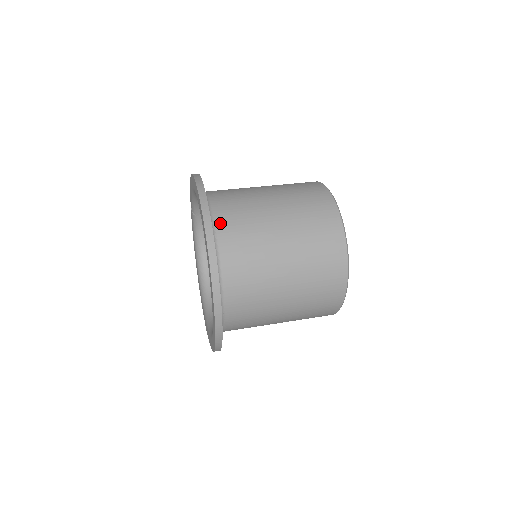
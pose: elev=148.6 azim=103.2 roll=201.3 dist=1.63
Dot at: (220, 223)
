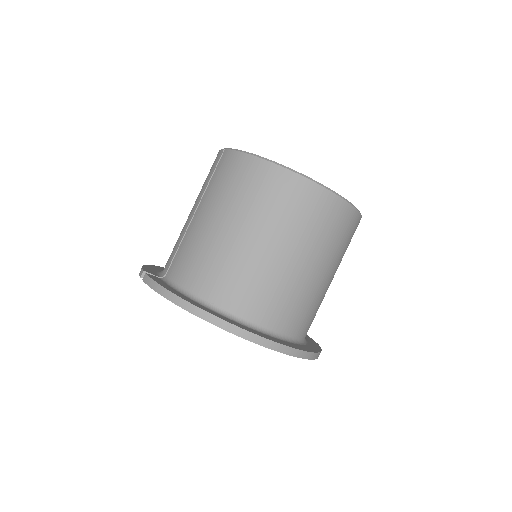
Dot at: (285, 328)
